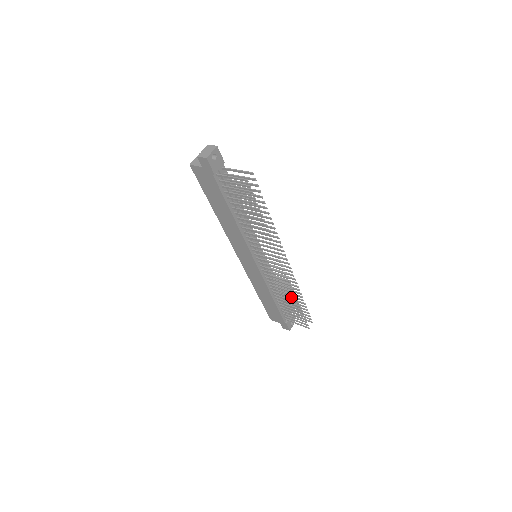
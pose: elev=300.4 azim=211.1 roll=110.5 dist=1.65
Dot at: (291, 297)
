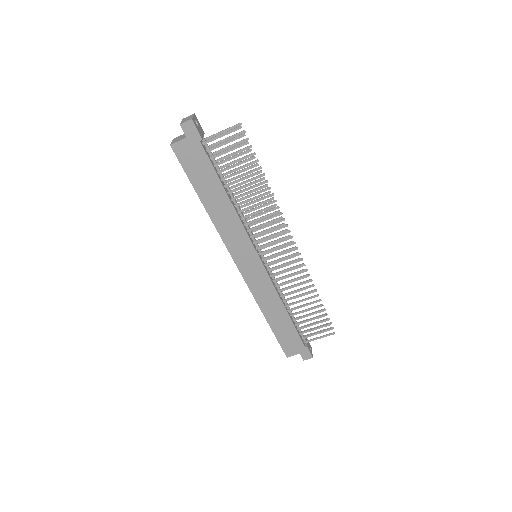
Dot at: (307, 292)
